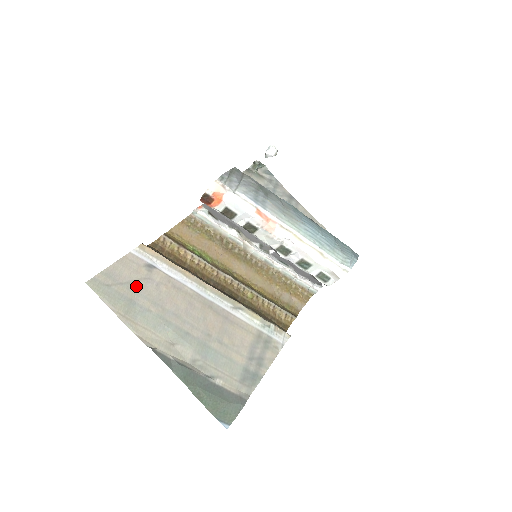
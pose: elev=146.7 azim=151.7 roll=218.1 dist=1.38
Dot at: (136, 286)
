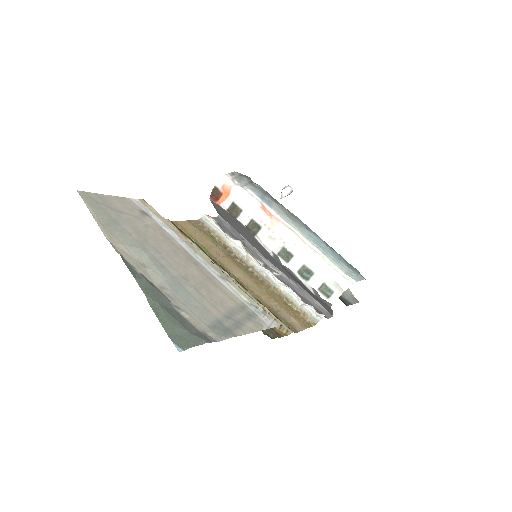
Dot at: (125, 216)
